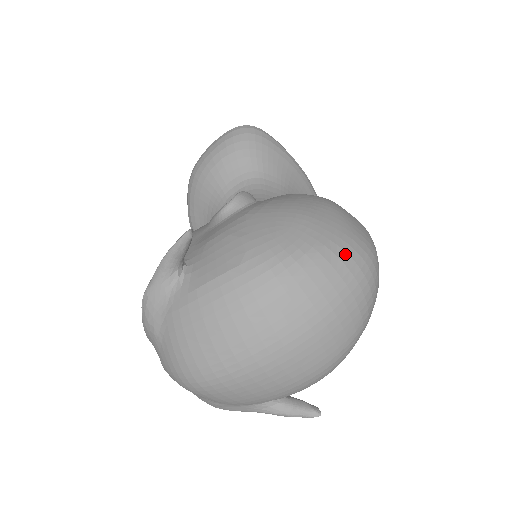
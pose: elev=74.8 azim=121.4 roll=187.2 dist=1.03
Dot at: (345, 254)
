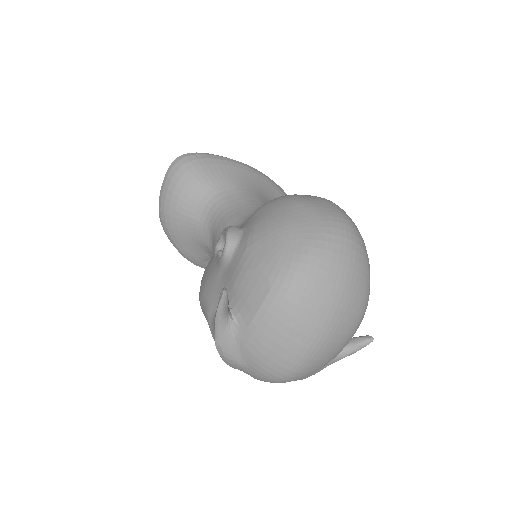
Dot at: (331, 236)
